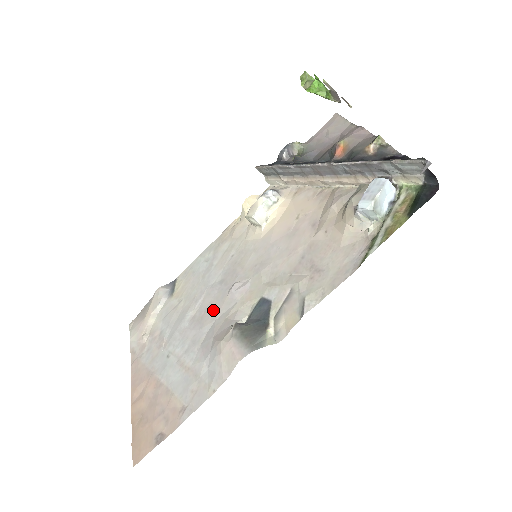
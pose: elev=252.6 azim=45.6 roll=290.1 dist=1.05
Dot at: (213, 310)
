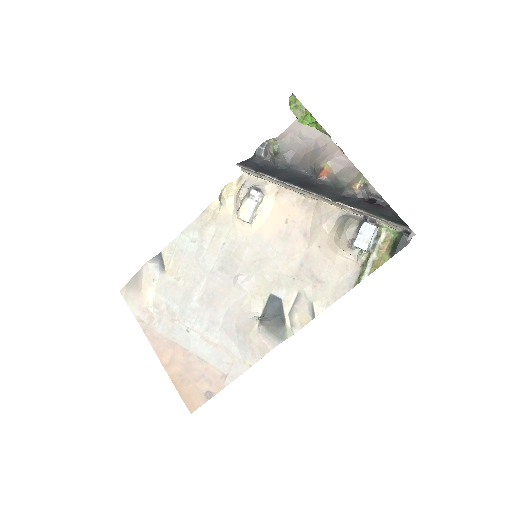
Dot at: (222, 296)
